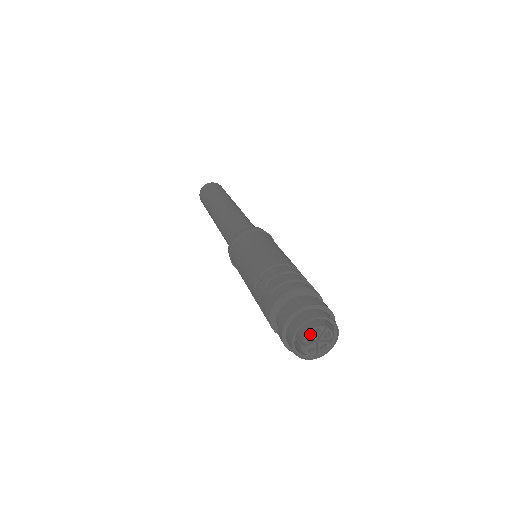
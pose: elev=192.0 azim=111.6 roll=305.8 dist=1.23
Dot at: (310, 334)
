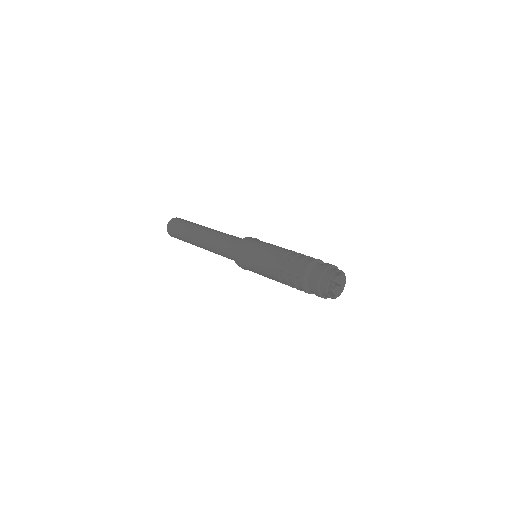
Dot at: (336, 281)
